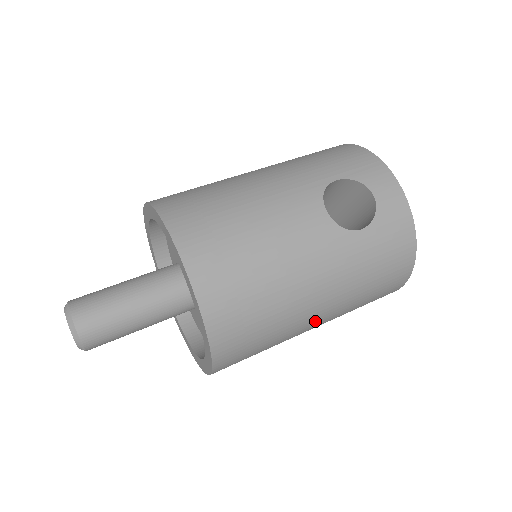
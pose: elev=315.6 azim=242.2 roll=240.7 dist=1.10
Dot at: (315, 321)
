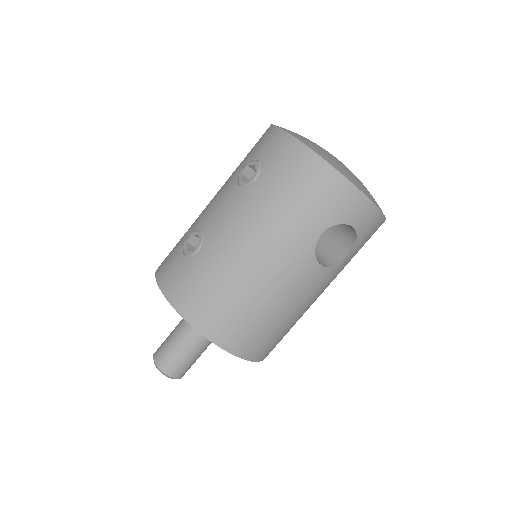
Dot at: occluded
